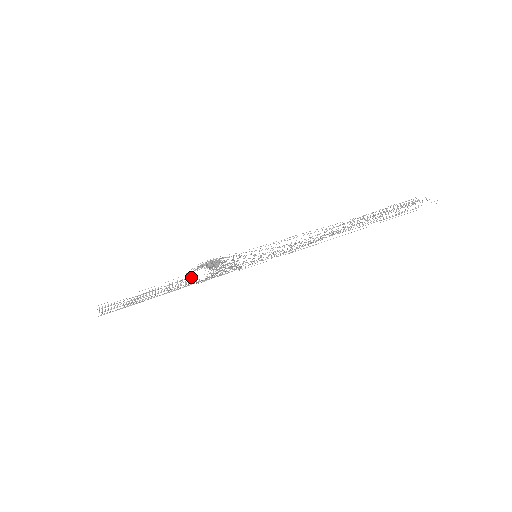
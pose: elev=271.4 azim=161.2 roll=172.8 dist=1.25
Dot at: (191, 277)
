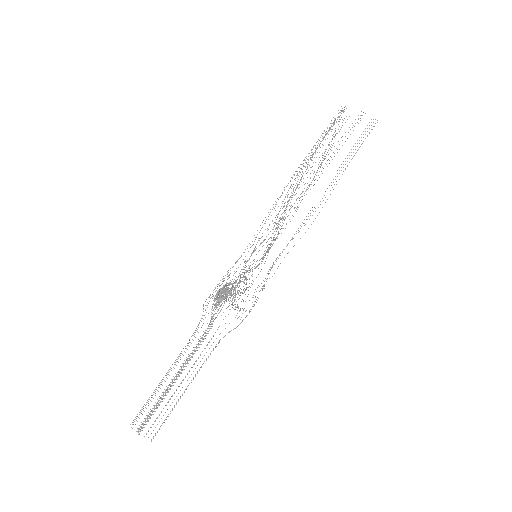
Dot at: occluded
